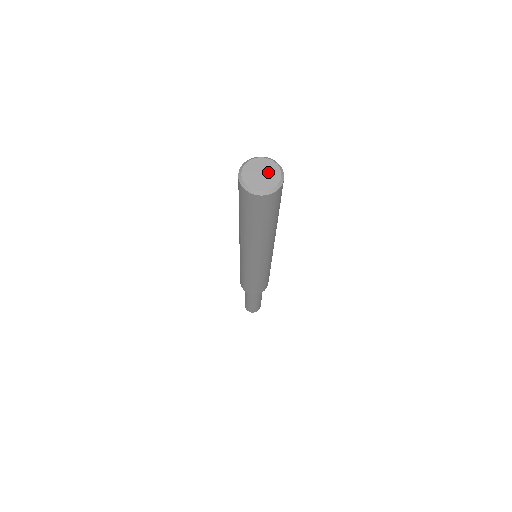
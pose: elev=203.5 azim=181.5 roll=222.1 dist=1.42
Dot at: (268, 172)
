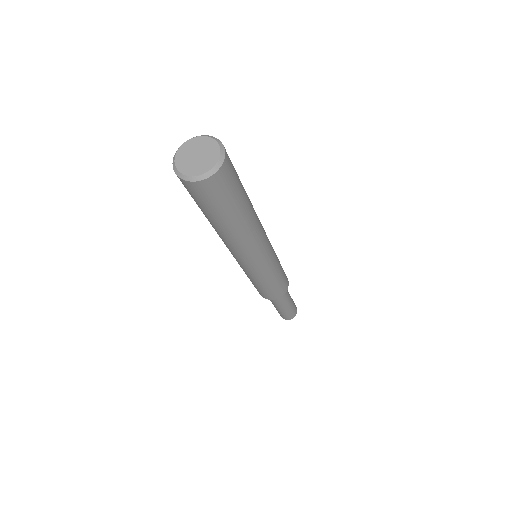
Dot at: (203, 159)
